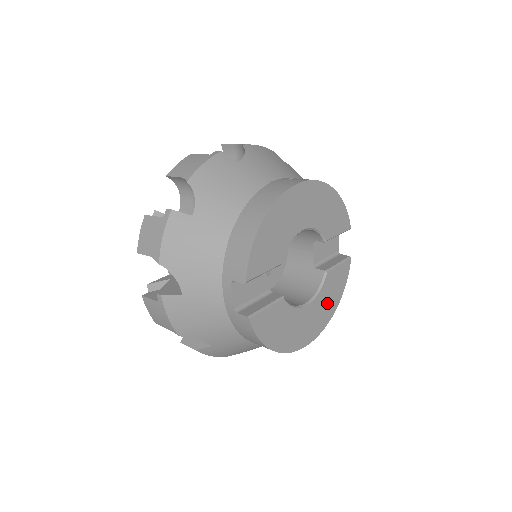
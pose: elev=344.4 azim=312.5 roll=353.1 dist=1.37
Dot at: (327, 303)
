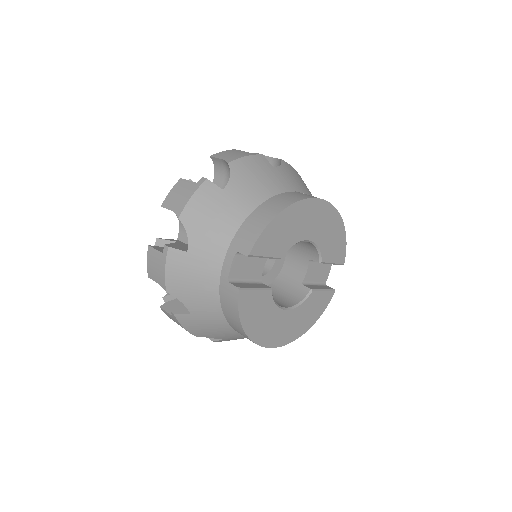
Dot at: (303, 319)
